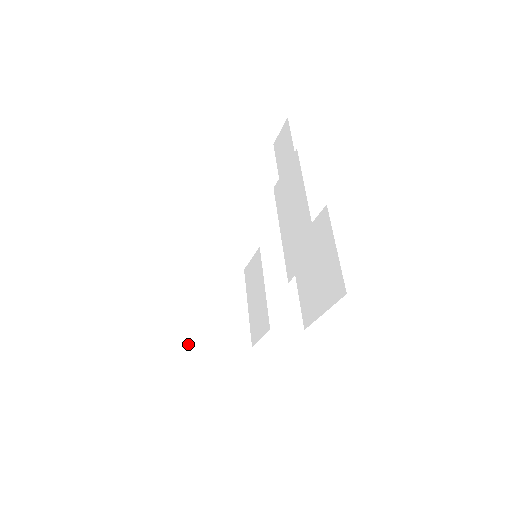
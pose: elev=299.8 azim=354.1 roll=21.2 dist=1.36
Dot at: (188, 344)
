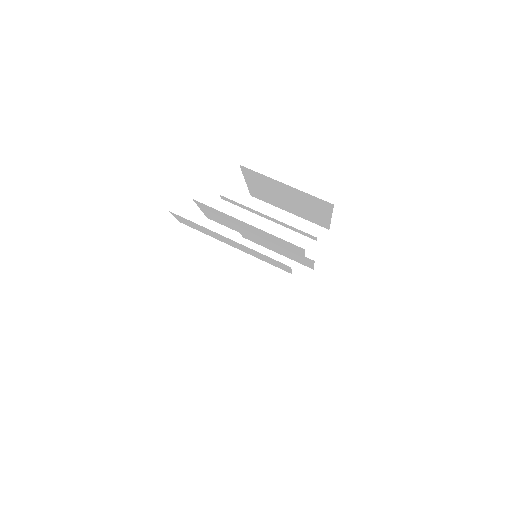
Dot at: (287, 323)
